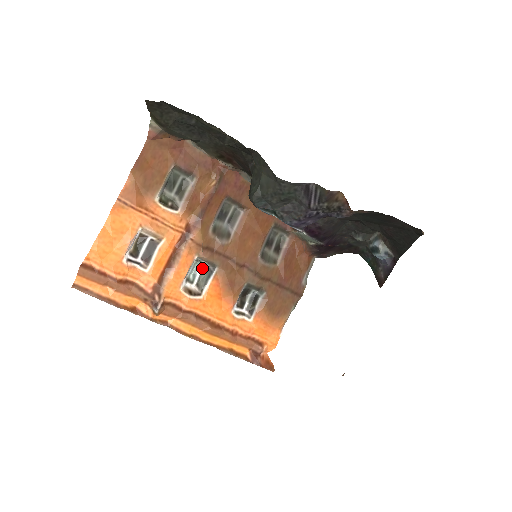
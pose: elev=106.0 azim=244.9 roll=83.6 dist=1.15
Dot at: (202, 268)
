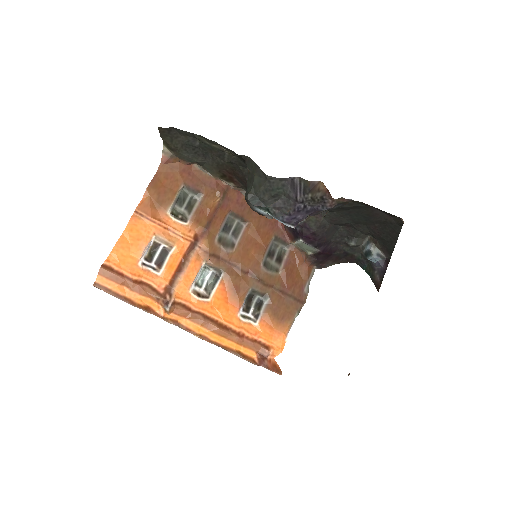
Dot at: (210, 274)
